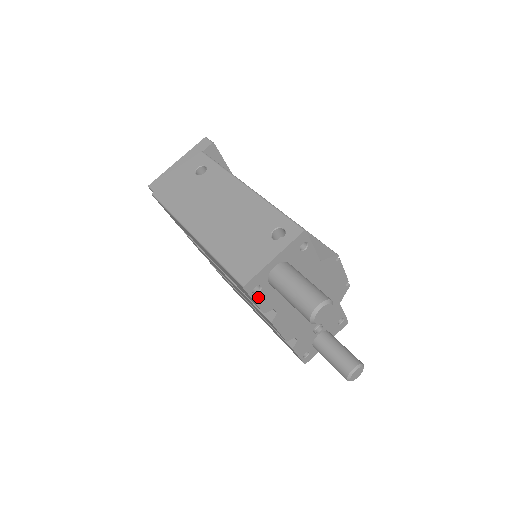
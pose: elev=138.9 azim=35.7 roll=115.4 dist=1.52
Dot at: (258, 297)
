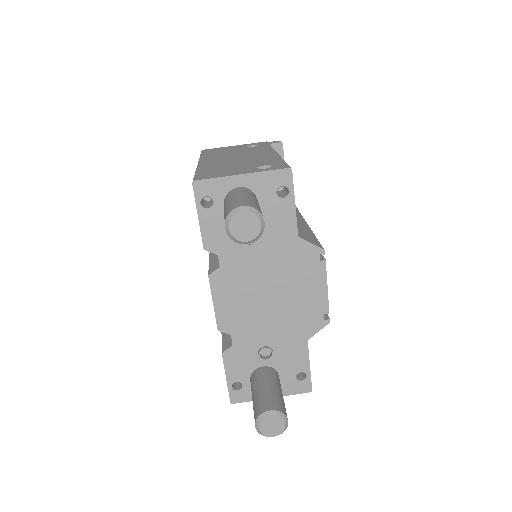
Dot at: (205, 216)
